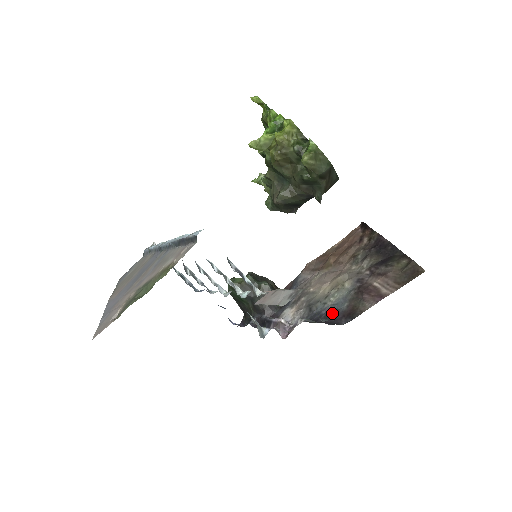
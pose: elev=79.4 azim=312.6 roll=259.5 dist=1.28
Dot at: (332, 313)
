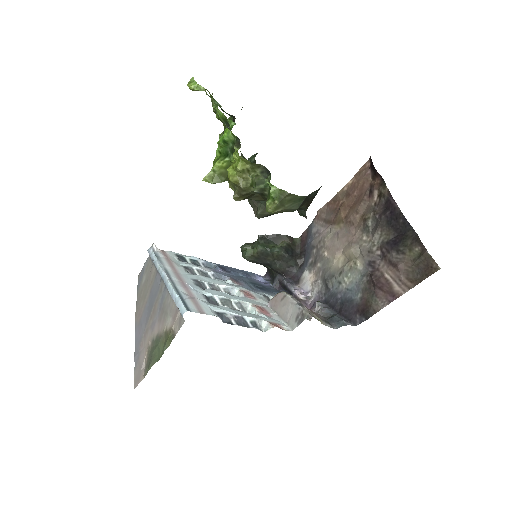
Dot at: (347, 303)
